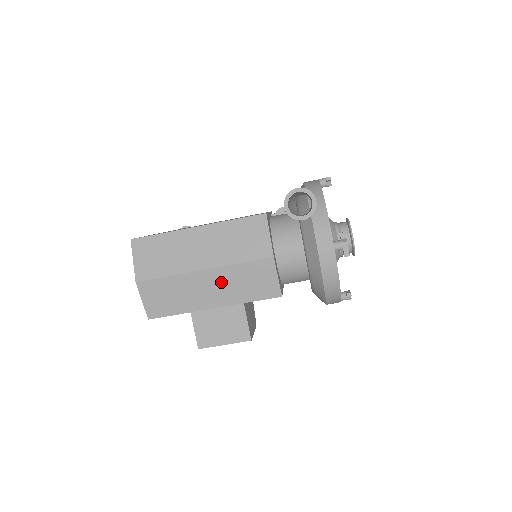
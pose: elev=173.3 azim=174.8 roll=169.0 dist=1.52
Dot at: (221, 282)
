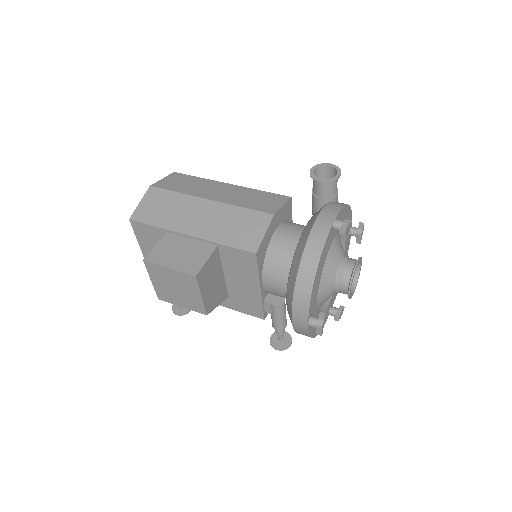
Dot at: (214, 216)
